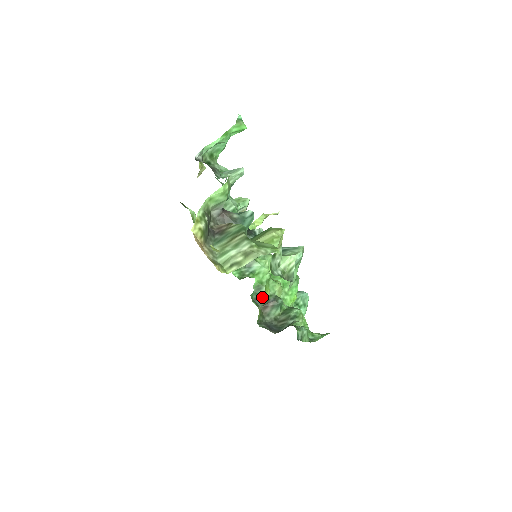
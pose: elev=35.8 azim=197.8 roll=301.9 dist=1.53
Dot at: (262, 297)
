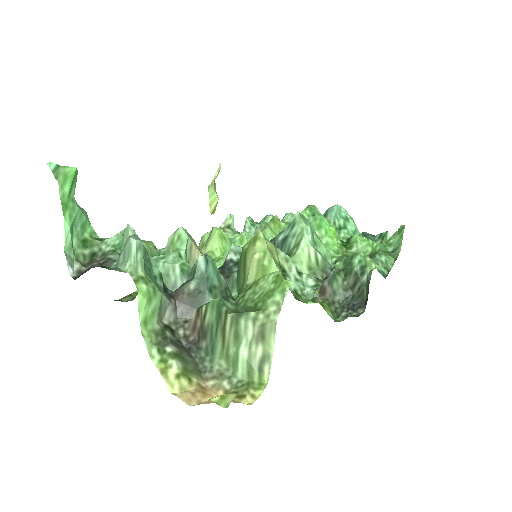
Dot at: occluded
